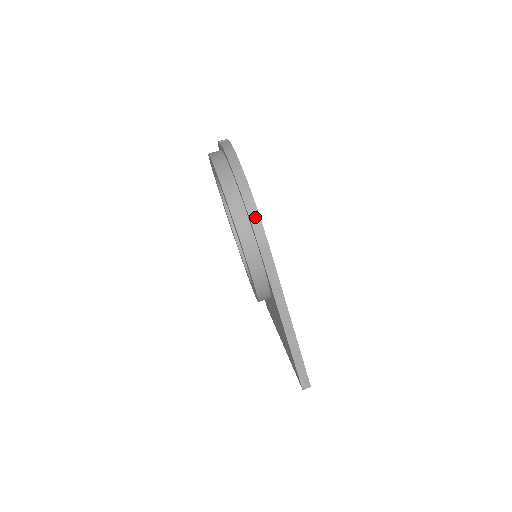
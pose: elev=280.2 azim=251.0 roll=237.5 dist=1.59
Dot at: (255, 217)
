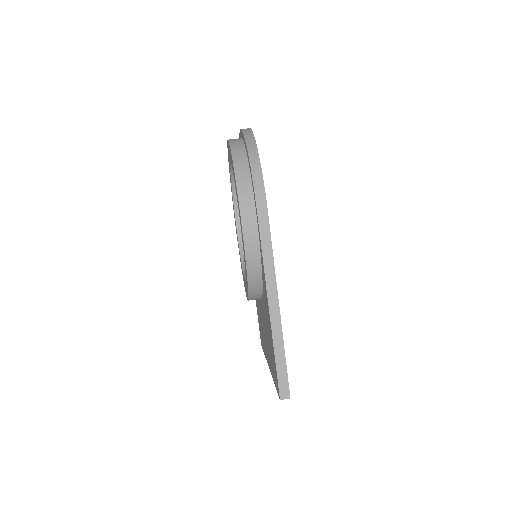
Dot at: (258, 178)
